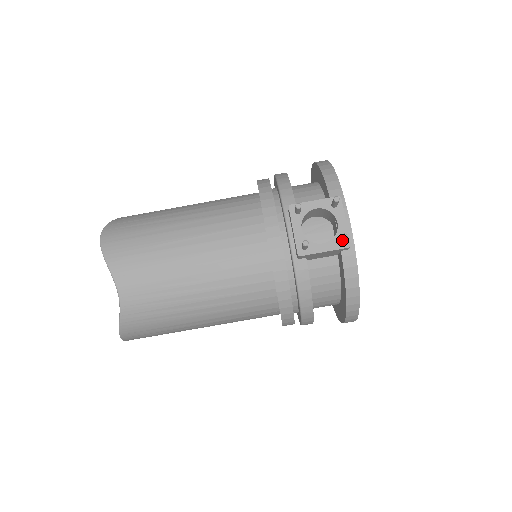
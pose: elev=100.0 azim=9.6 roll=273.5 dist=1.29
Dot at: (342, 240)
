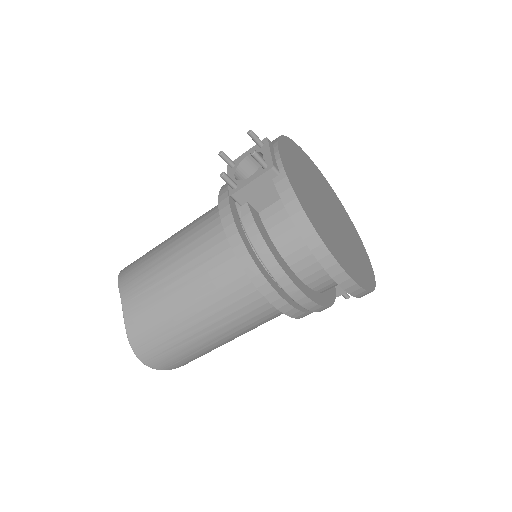
Dot at: (255, 159)
